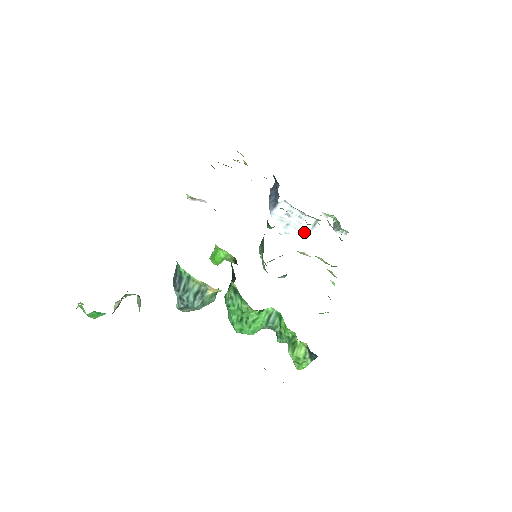
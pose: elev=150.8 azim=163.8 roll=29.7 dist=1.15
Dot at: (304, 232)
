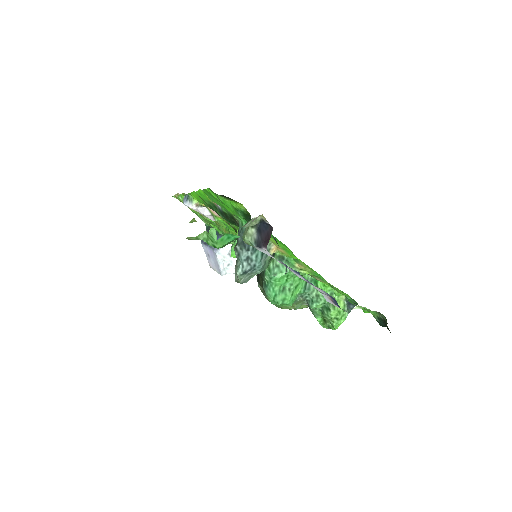
Dot at: occluded
